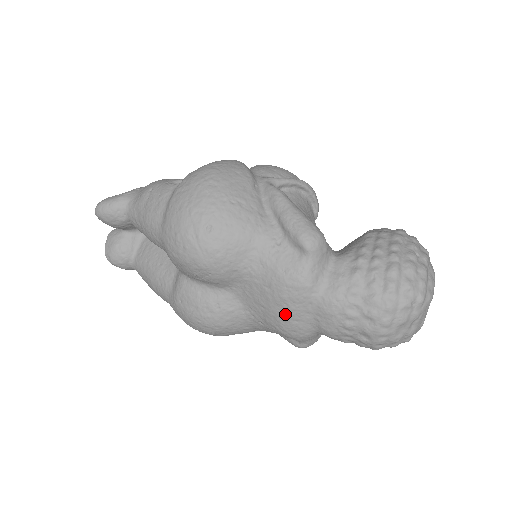
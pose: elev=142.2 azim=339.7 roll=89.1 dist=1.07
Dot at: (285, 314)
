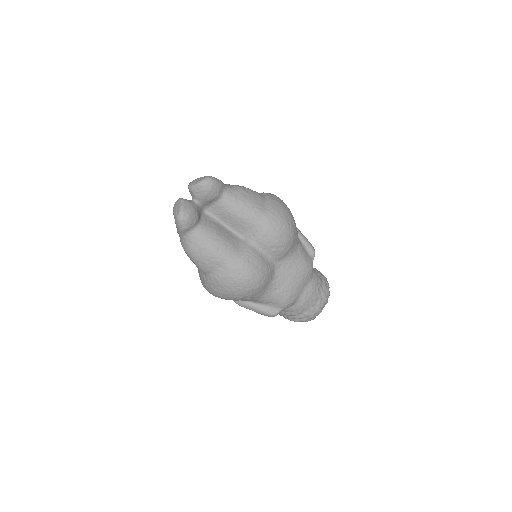
Dot at: (298, 284)
